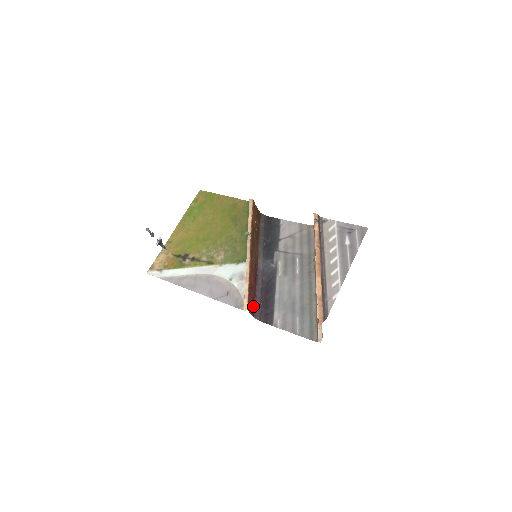
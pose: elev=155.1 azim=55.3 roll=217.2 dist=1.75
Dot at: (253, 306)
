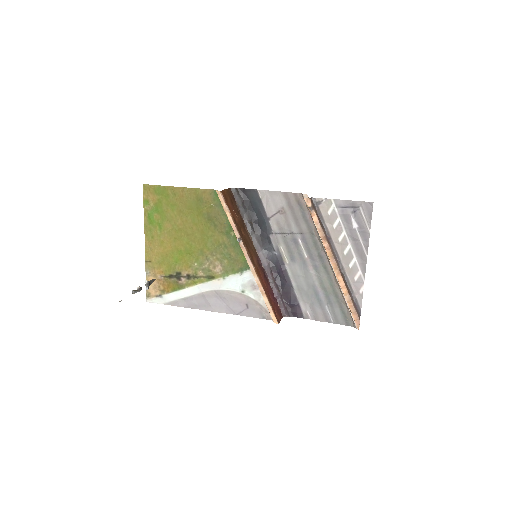
Dot at: (277, 308)
